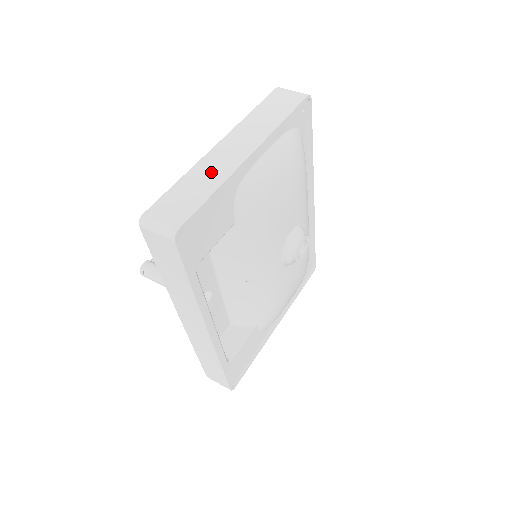
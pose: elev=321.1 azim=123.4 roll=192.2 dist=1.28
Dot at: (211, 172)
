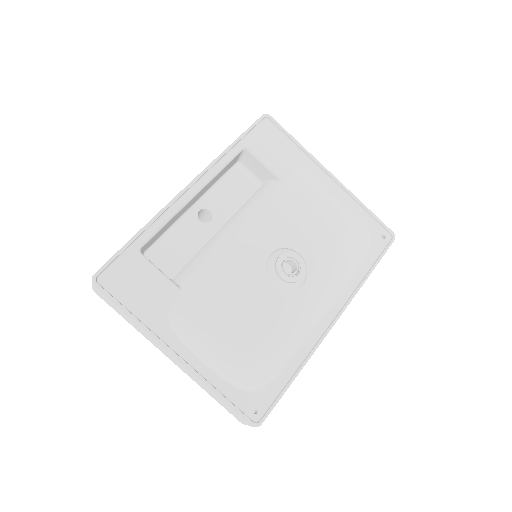
Dot at: occluded
